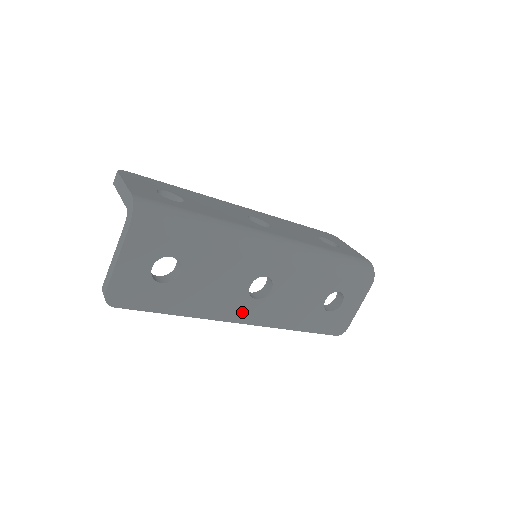
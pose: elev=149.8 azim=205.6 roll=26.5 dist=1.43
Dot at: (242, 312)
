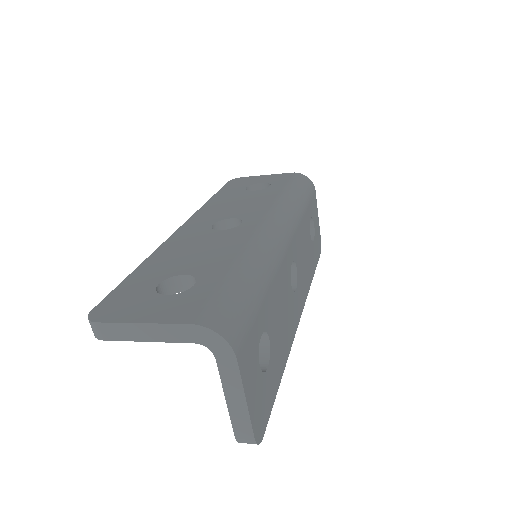
Dot at: (296, 312)
